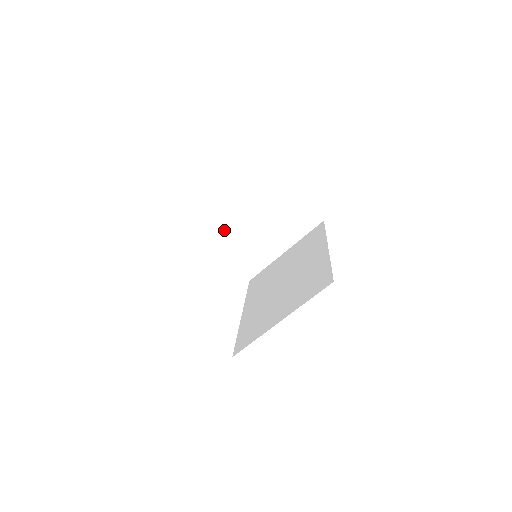
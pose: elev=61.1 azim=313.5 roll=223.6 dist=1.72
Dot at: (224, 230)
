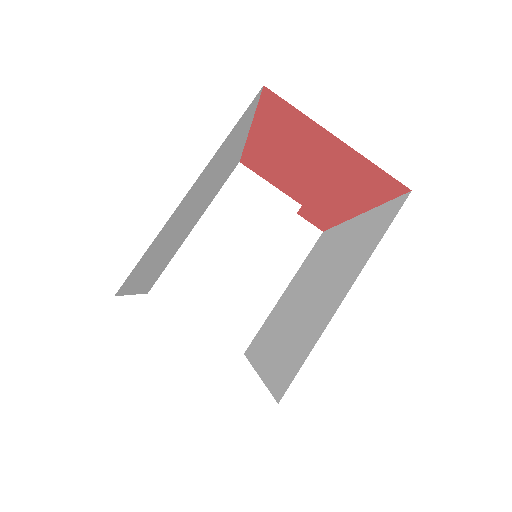
Dot at: (191, 265)
